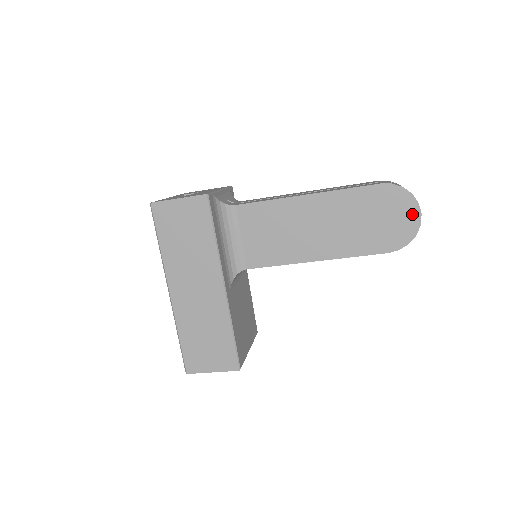
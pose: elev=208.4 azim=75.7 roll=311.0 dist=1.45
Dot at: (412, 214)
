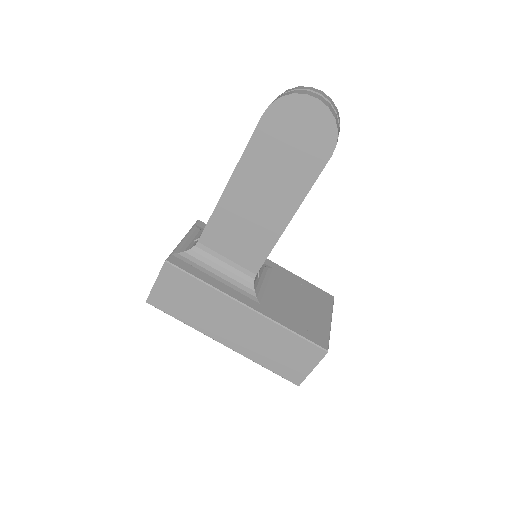
Dot at: (312, 108)
